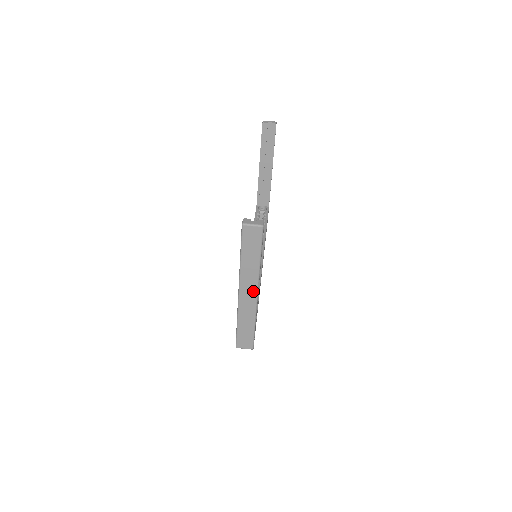
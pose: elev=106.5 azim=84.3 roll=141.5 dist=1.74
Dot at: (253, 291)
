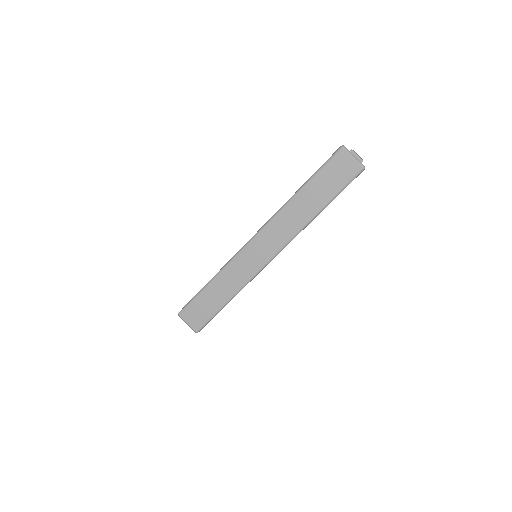
Dot at: (272, 249)
